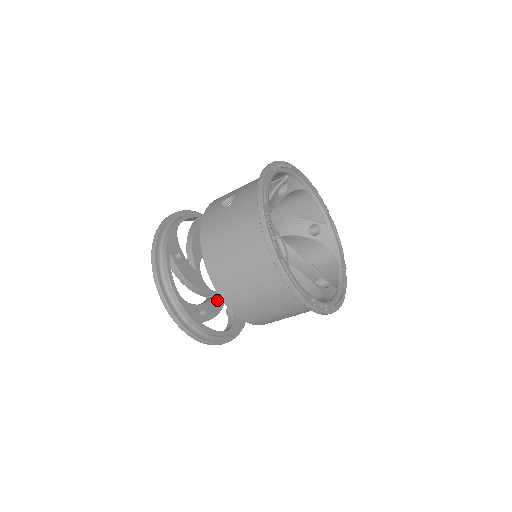
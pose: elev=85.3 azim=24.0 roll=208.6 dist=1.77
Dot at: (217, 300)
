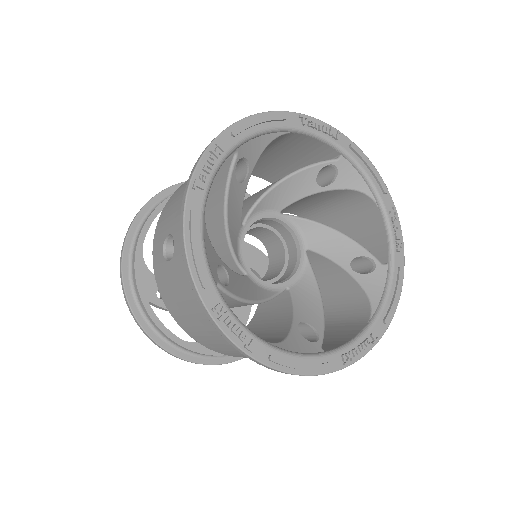
Dot at: occluded
